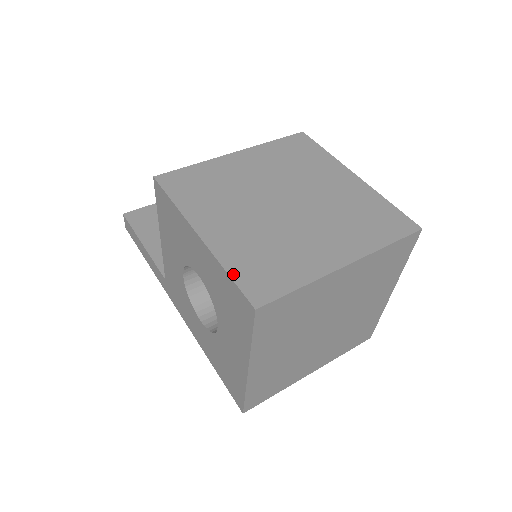
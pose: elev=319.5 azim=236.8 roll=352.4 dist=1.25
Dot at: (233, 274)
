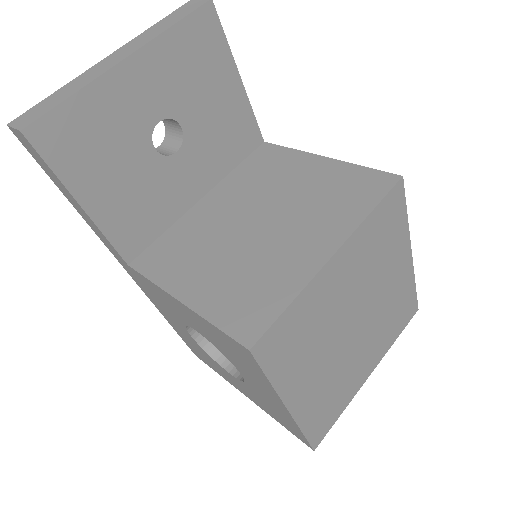
Dot at: (307, 433)
